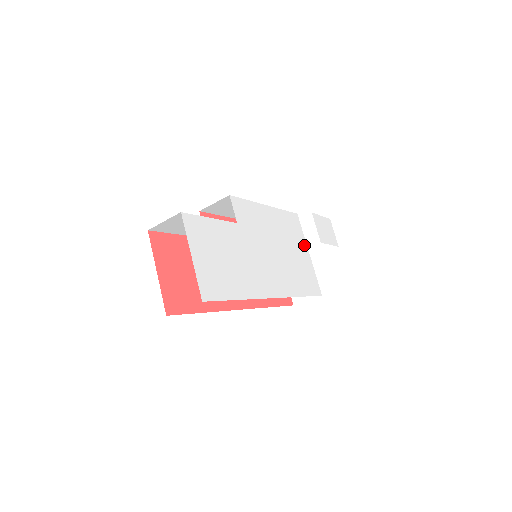
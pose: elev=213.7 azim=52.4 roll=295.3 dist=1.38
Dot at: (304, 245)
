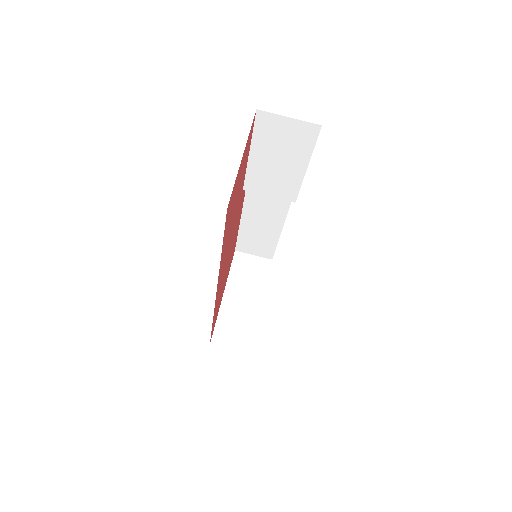
Dot at: occluded
